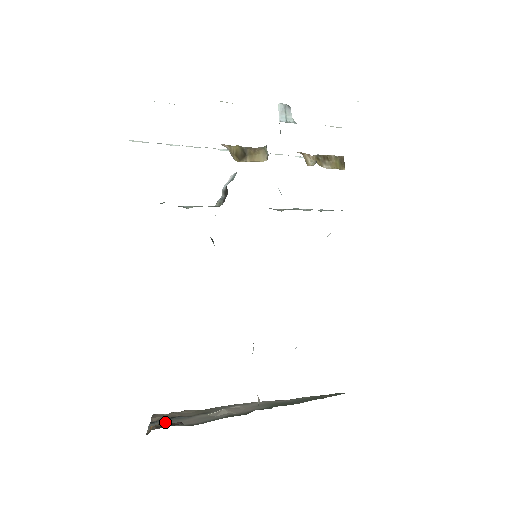
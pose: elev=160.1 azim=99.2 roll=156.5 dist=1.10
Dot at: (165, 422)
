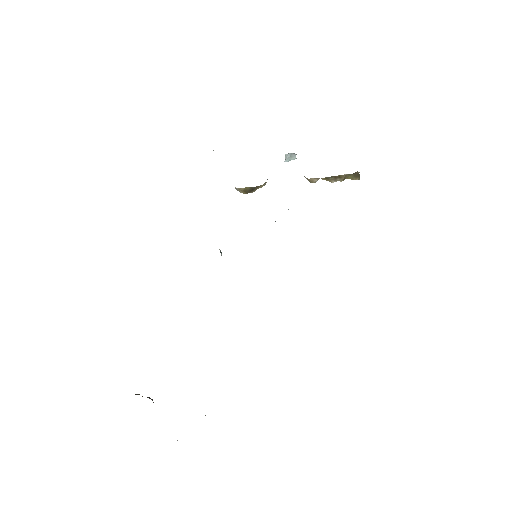
Dot at: (136, 394)
